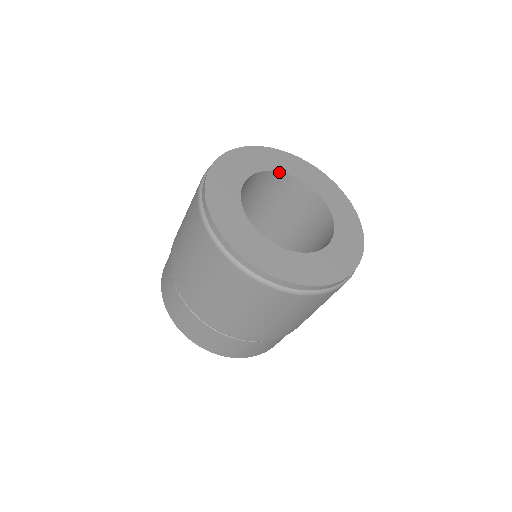
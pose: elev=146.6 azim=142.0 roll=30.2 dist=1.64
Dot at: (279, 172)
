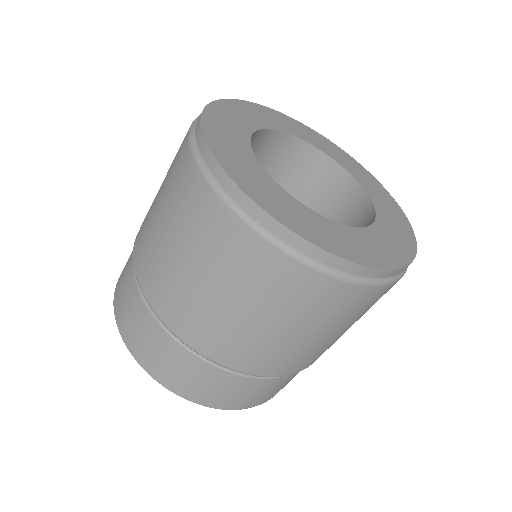
Dot at: (267, 129)
